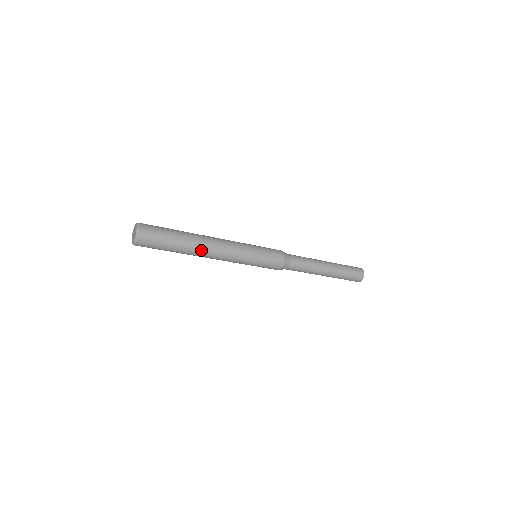
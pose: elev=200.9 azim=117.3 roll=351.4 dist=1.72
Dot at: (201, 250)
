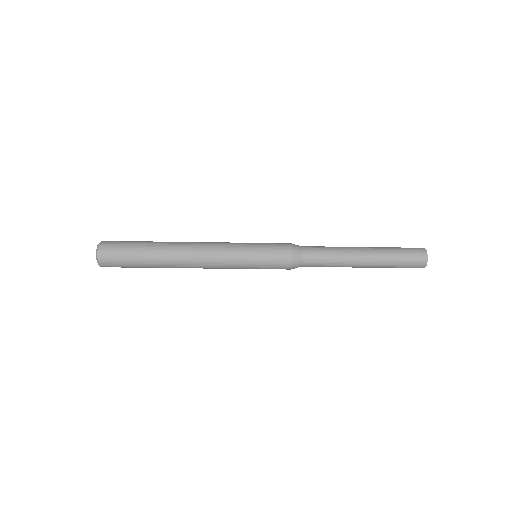
Dot at: (176, 264)
